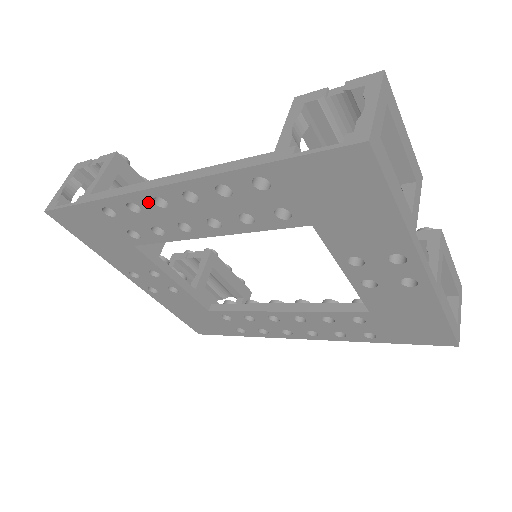
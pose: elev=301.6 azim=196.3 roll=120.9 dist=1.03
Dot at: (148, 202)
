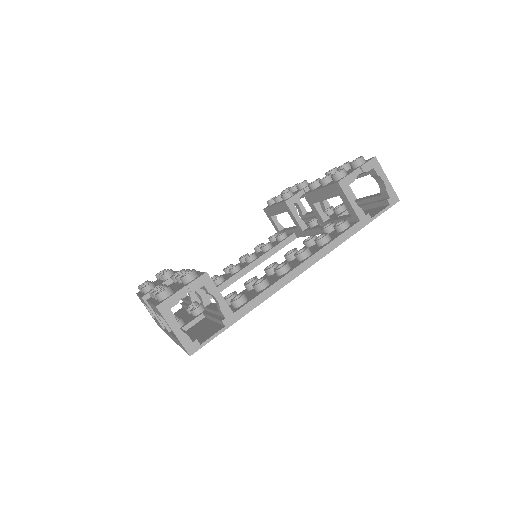
Dot at: occluded
